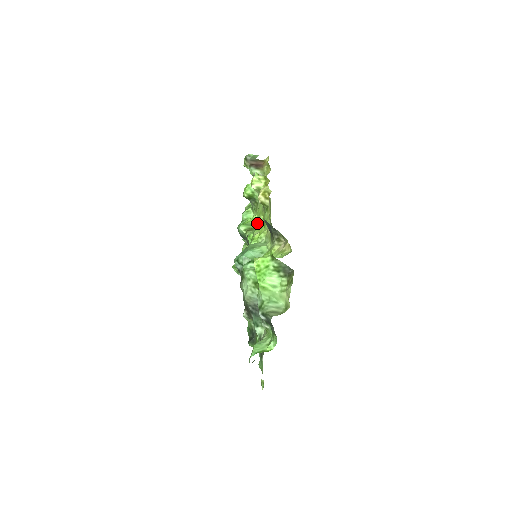
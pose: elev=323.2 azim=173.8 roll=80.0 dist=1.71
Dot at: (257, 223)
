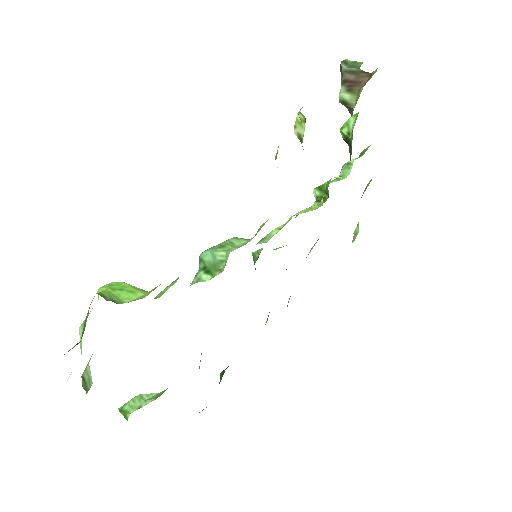
Dot at: (328, 193)
